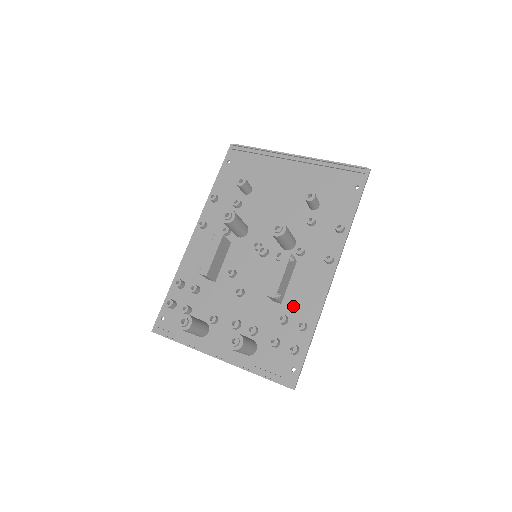
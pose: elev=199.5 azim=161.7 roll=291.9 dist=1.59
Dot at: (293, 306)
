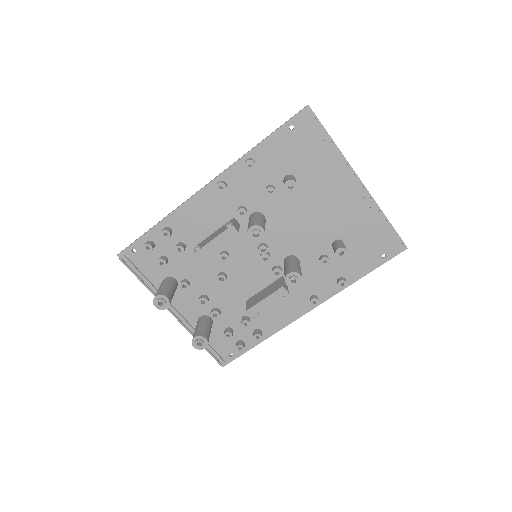
Dot at: (260, 314)
